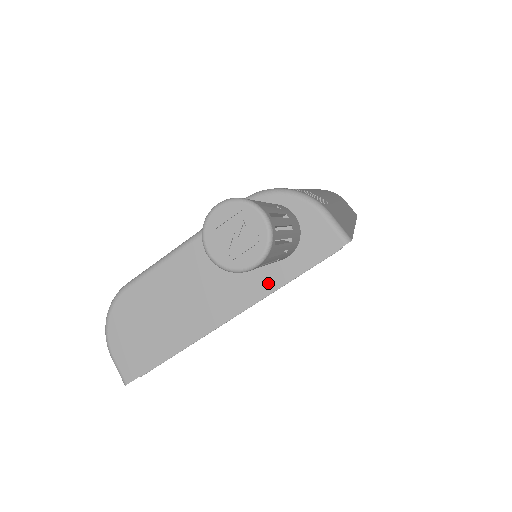
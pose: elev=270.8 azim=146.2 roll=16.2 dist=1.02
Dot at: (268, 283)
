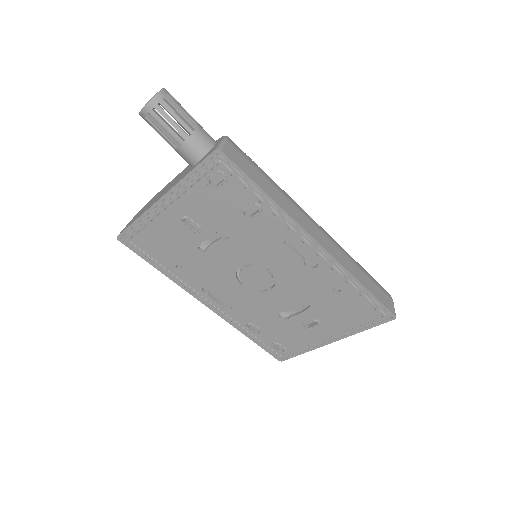
Dot at: (183, 177)
